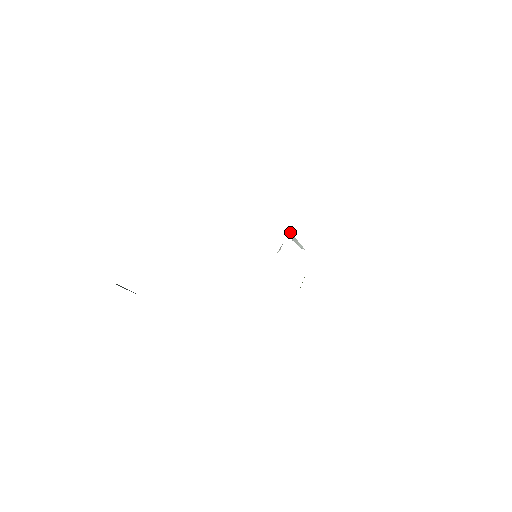
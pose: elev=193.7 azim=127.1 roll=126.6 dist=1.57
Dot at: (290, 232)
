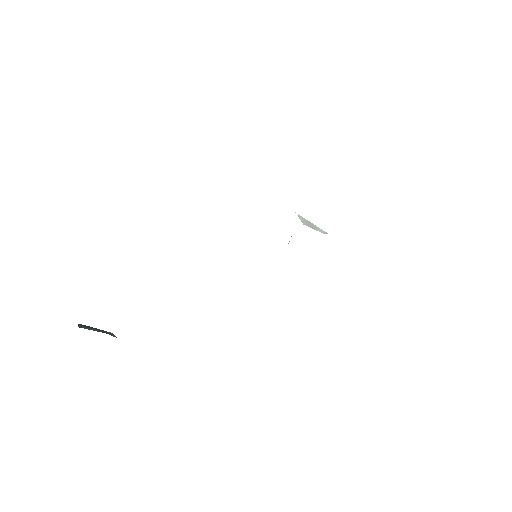
Dot at: (297, 214)
